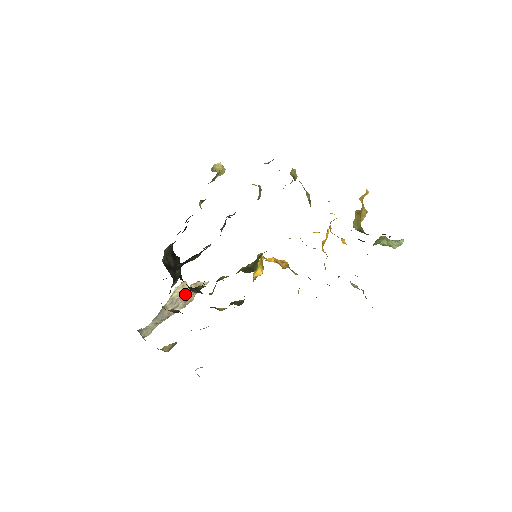
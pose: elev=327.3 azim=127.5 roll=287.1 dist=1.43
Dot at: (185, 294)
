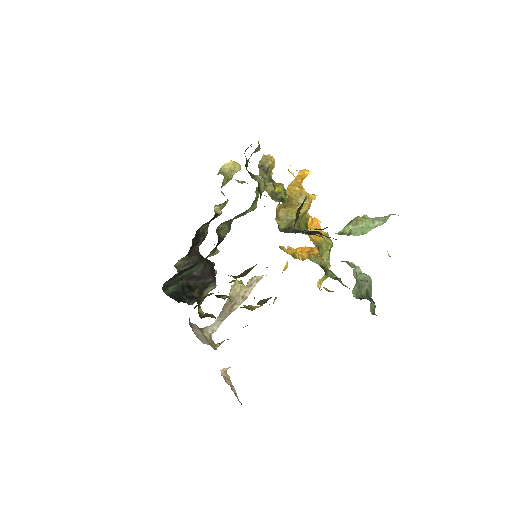
Dot at: (240, 291)
